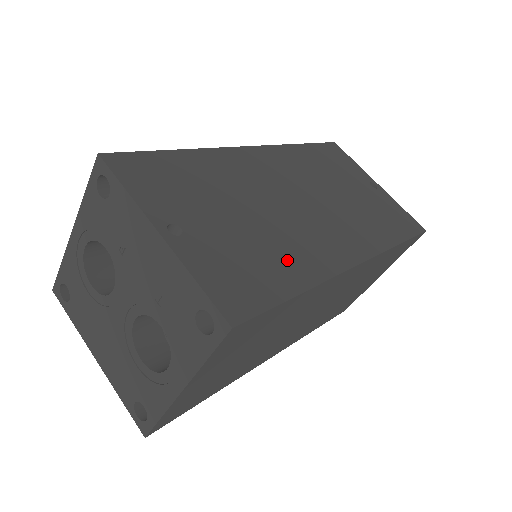
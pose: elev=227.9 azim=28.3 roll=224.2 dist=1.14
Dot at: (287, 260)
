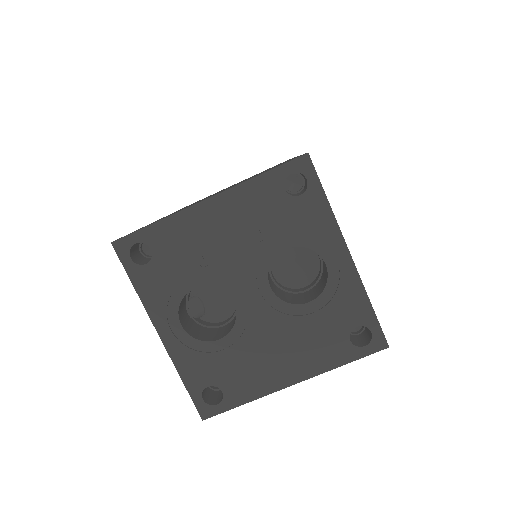
Dot at: occluded
